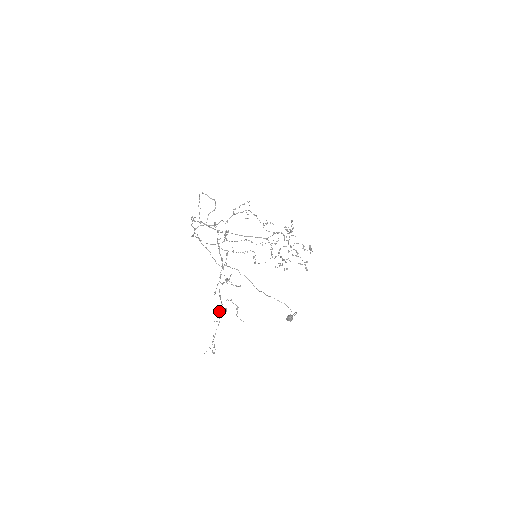
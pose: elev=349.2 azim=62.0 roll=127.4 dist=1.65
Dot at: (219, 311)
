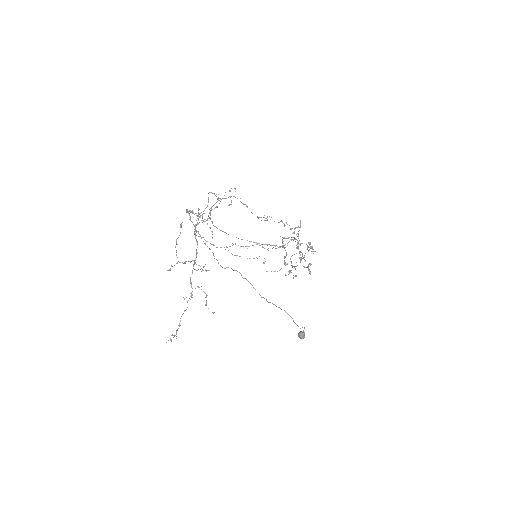
Dot at: occluded
